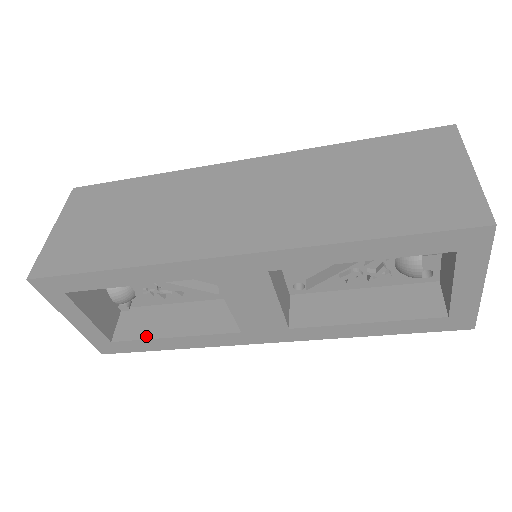
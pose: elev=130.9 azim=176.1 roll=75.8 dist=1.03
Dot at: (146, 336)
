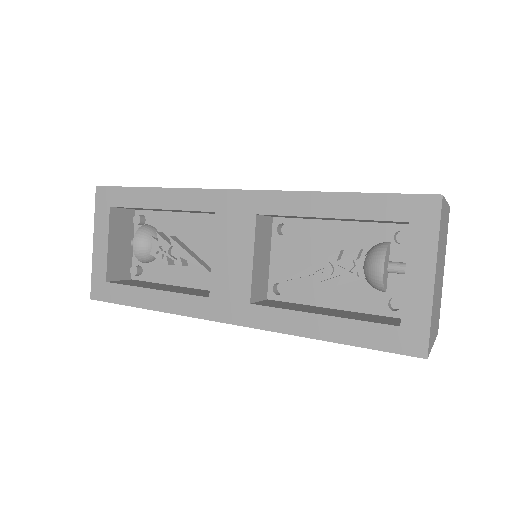
Dot at: (134, 285)
